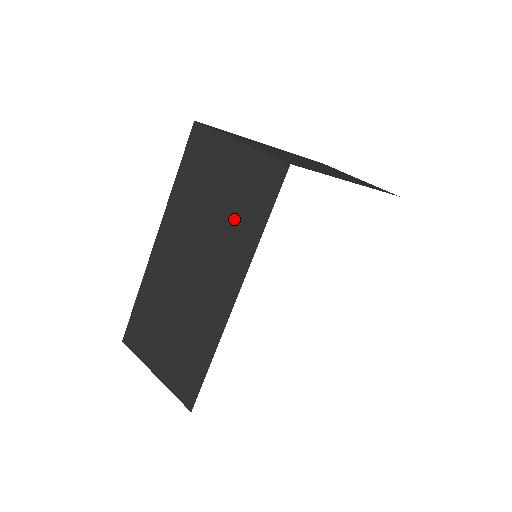
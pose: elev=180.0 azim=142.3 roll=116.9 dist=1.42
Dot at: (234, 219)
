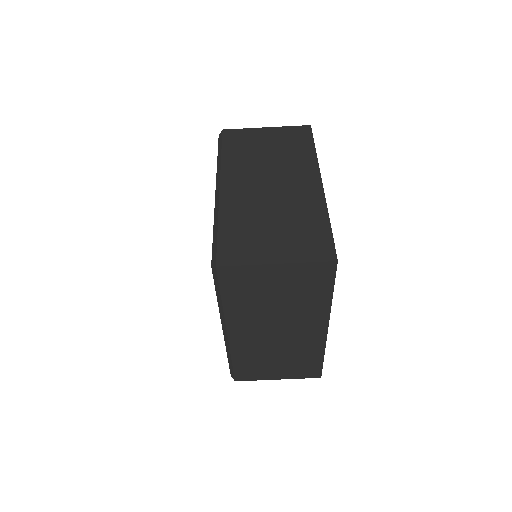
Dot at: (290, 153)
